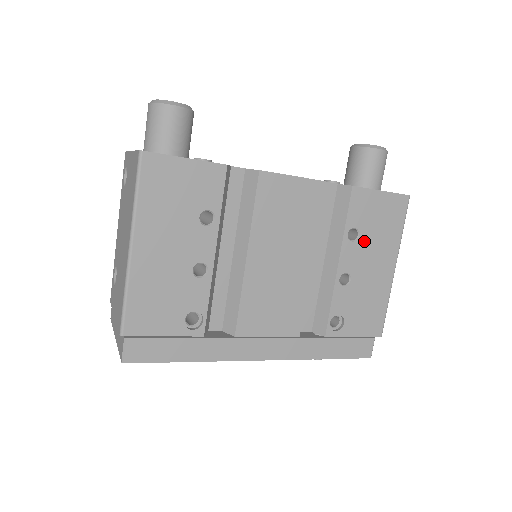
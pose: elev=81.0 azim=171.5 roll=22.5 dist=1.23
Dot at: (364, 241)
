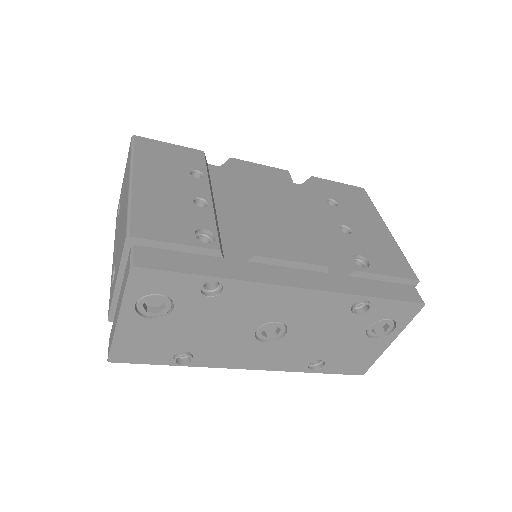
Dot at: (345, 208)
